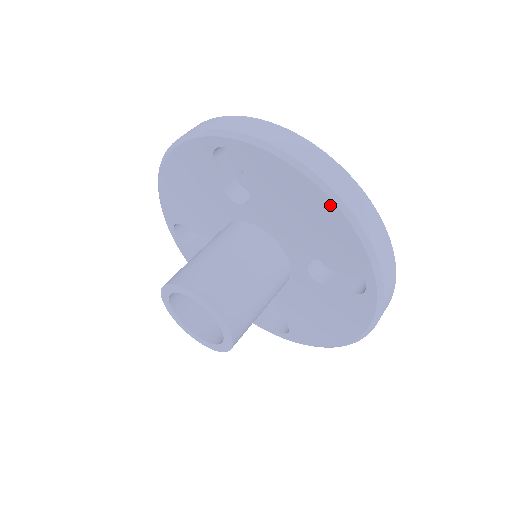
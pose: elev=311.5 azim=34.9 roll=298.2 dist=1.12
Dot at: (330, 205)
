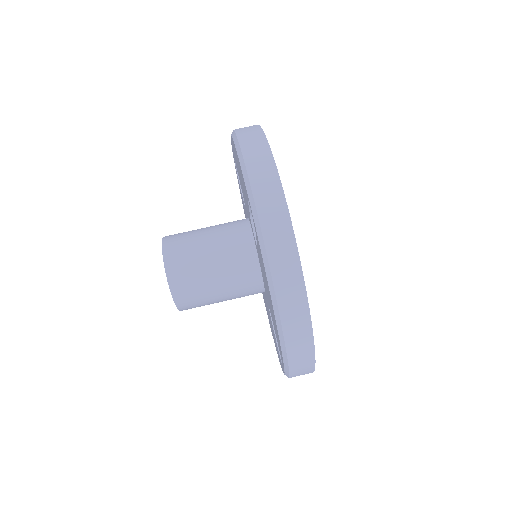
Dot at: (277, 331)
